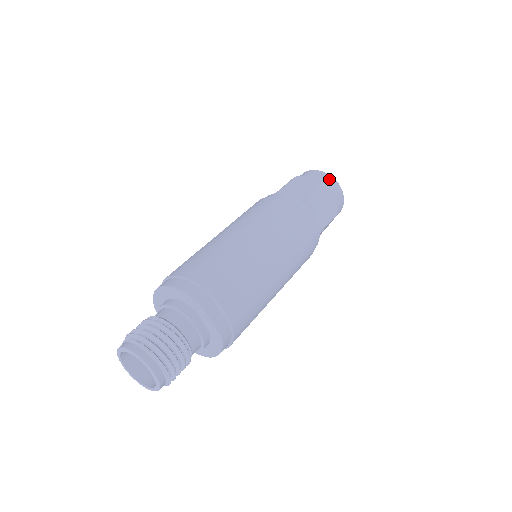
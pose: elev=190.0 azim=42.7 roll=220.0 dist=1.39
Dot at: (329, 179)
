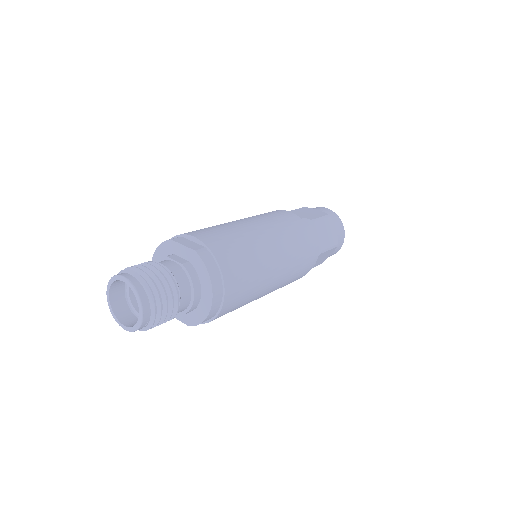
Dot at: occluded
